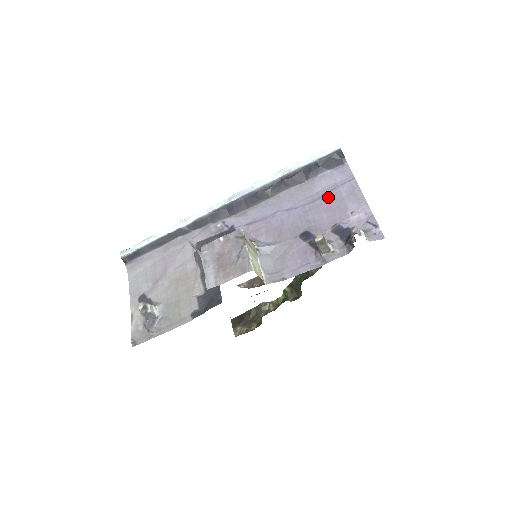
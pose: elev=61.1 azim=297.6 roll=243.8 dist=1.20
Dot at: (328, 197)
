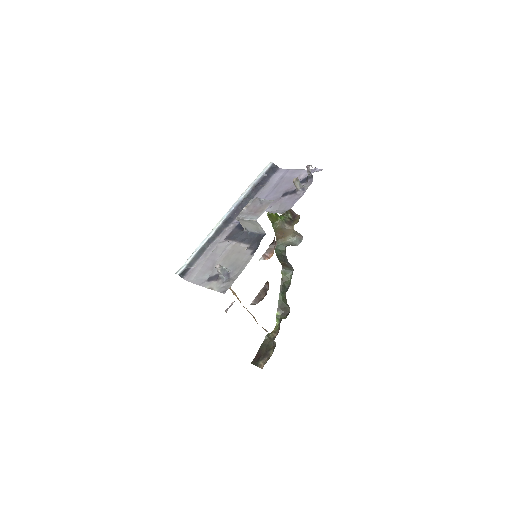
Dot at: (282, 181)
